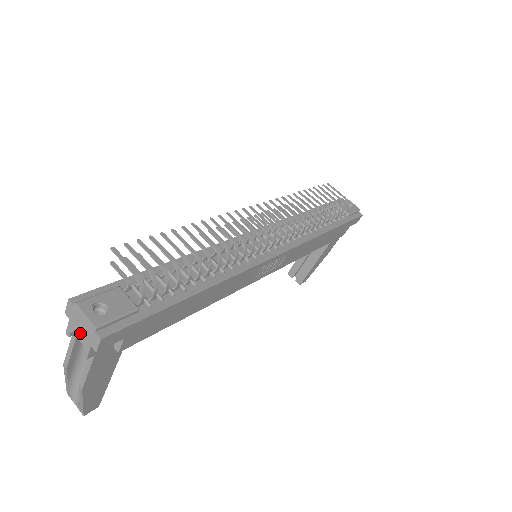
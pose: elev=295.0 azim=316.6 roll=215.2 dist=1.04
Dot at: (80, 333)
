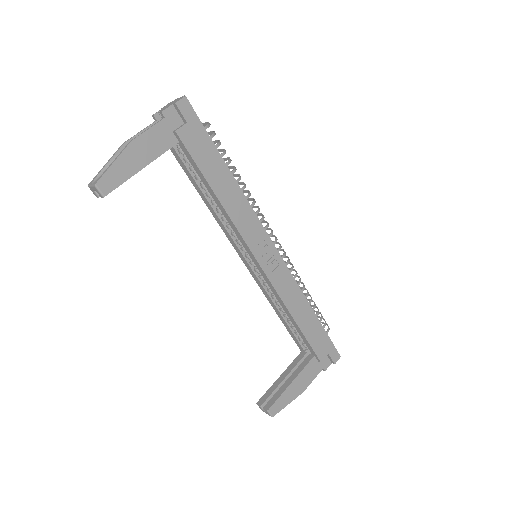
Dot at: (167, 106)
